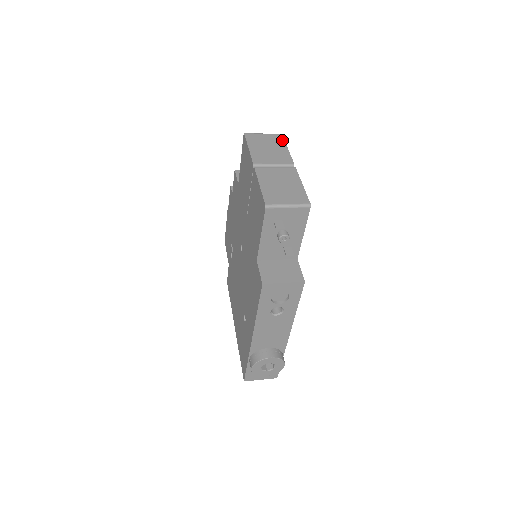
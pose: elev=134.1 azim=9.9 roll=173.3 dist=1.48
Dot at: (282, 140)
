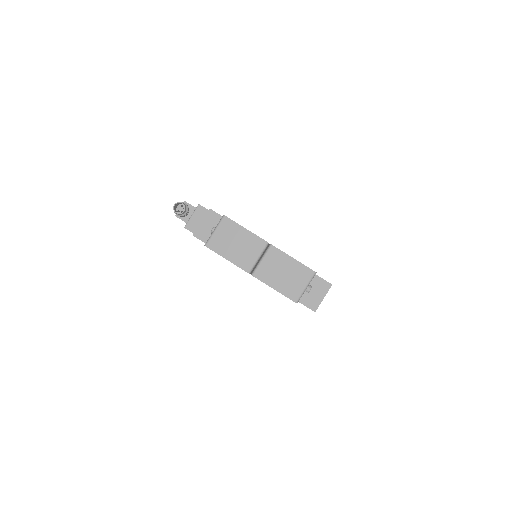
Dot at: (233, 224)
